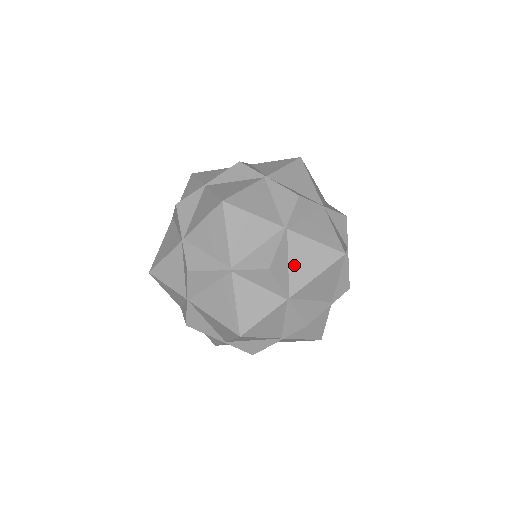
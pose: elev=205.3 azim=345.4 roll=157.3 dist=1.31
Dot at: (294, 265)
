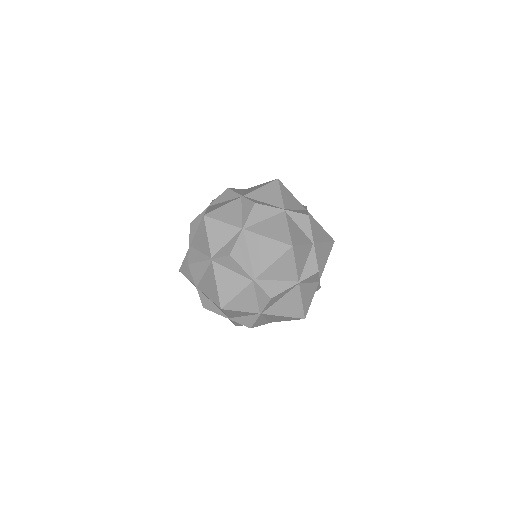
Dot at: (266, 223)
